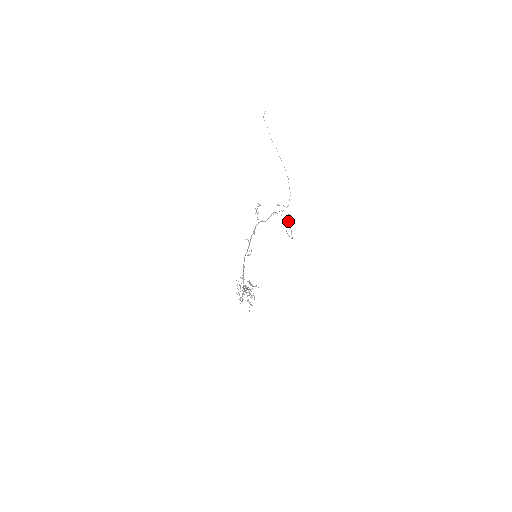
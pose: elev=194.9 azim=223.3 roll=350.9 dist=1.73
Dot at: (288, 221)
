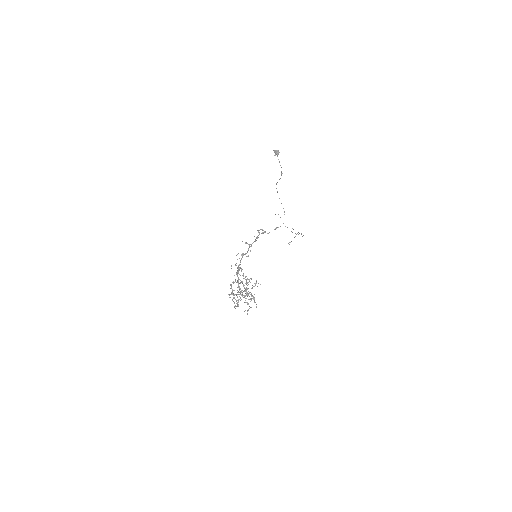
Dot at: (275, 155)
